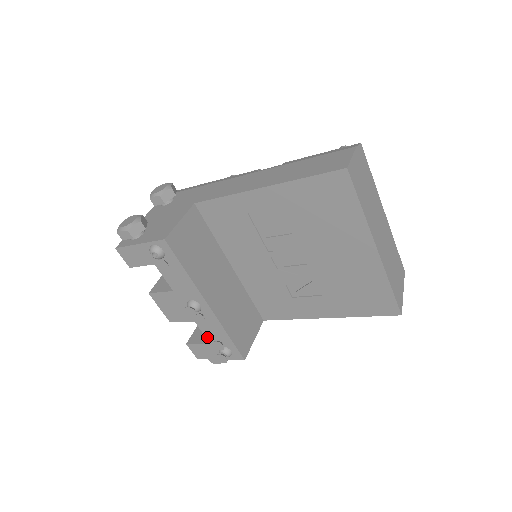
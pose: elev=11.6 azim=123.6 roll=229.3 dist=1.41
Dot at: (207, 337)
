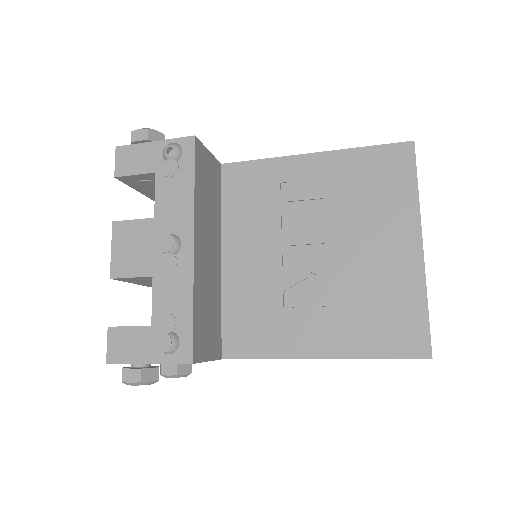
Dot at: (154, 310)
